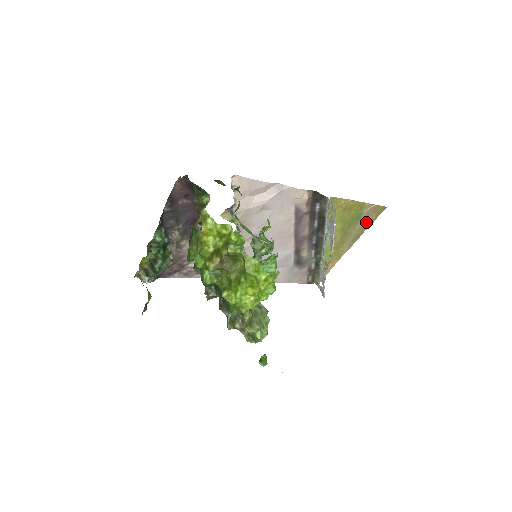
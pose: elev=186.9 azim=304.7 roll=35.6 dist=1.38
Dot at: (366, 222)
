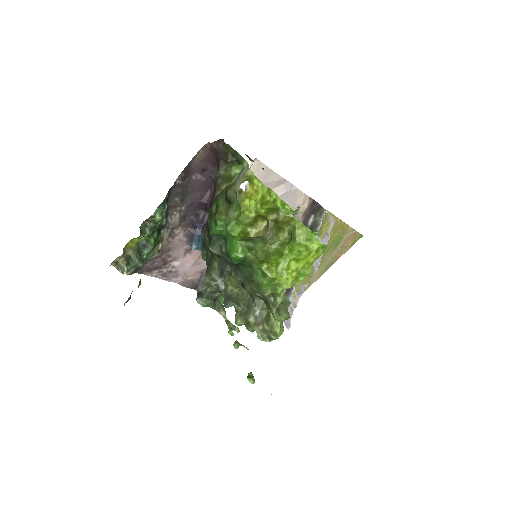
Dot at: (342, 249)
